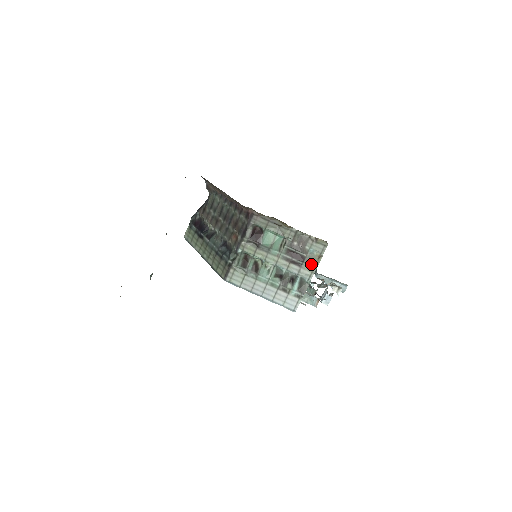
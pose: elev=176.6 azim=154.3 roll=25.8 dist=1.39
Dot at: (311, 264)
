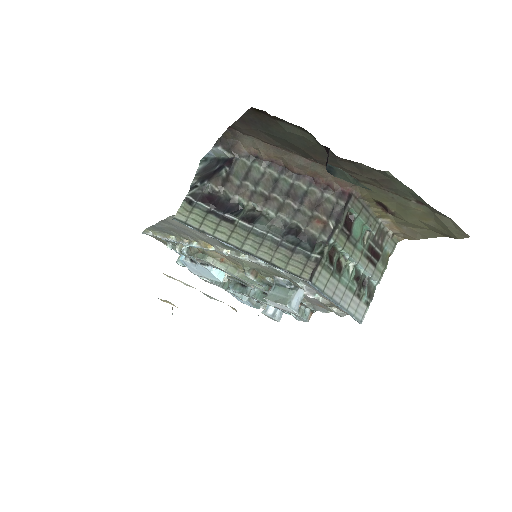
Dot at: (383, 264)
